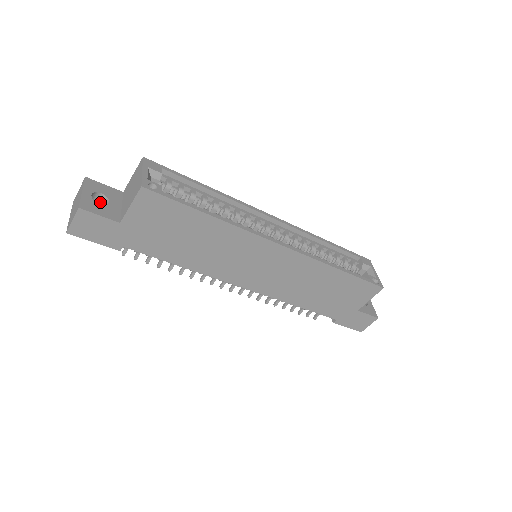
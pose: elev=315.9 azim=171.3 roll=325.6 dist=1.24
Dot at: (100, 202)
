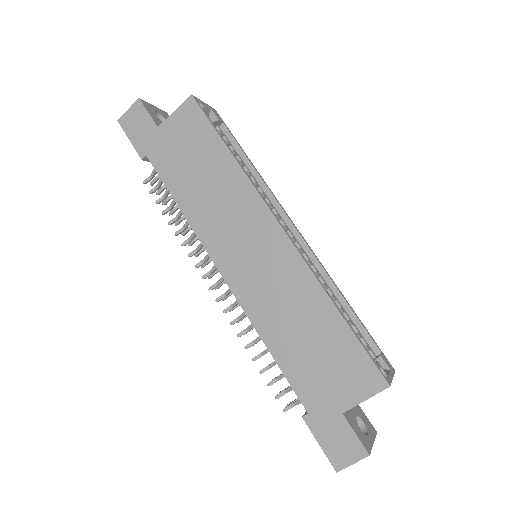
Dot at: occluded
